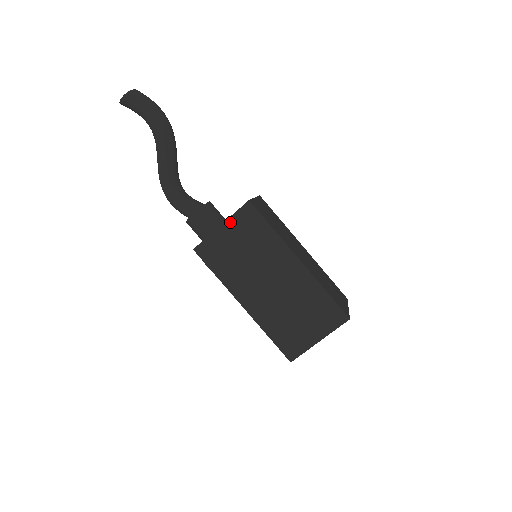
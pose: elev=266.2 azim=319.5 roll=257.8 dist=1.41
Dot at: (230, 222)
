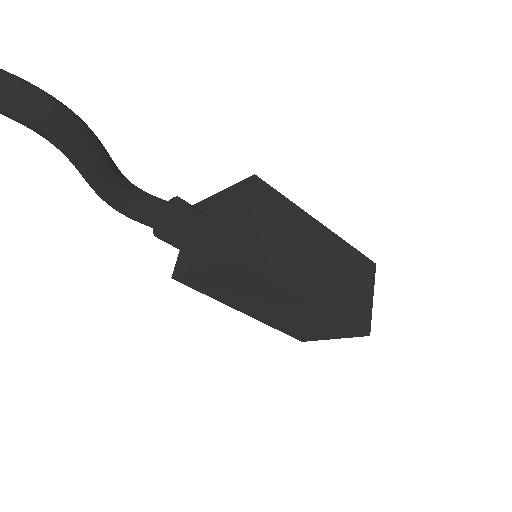
Dot at: (212, 269)
